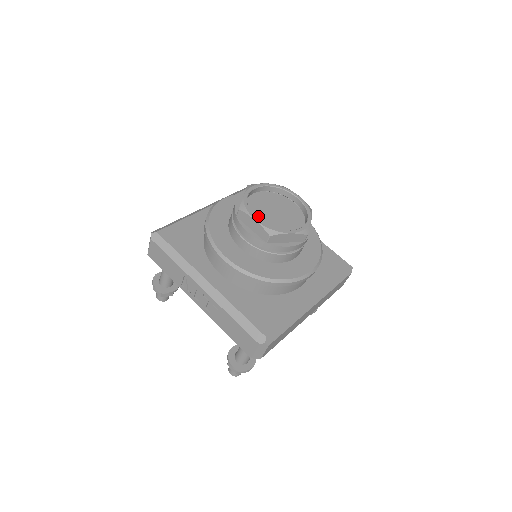
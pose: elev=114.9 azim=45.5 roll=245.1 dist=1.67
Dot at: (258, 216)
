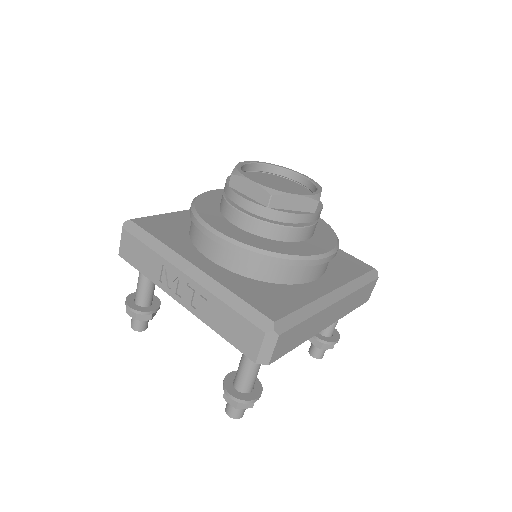
Dot at: occluded
